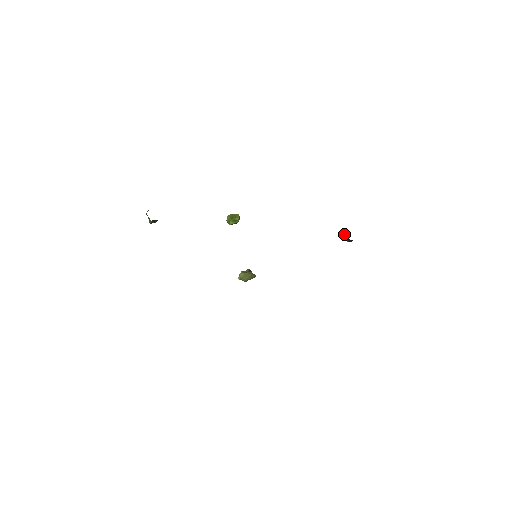
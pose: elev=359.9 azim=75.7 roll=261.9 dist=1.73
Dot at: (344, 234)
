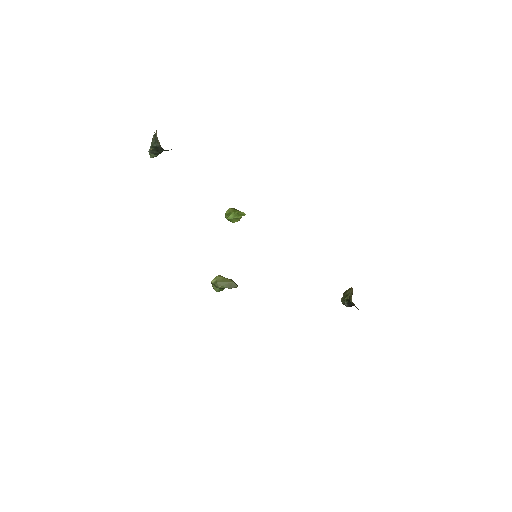
Dot at: (346, 294)
